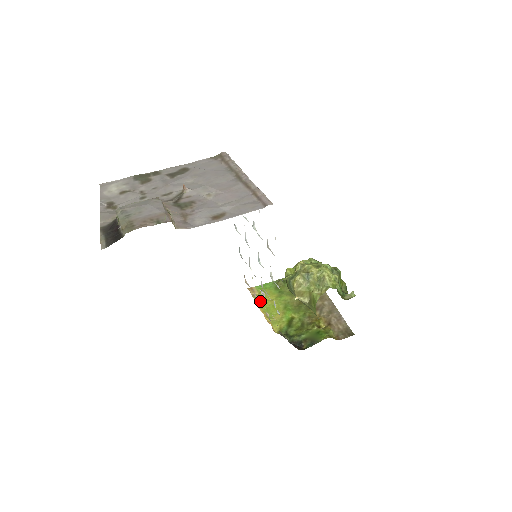
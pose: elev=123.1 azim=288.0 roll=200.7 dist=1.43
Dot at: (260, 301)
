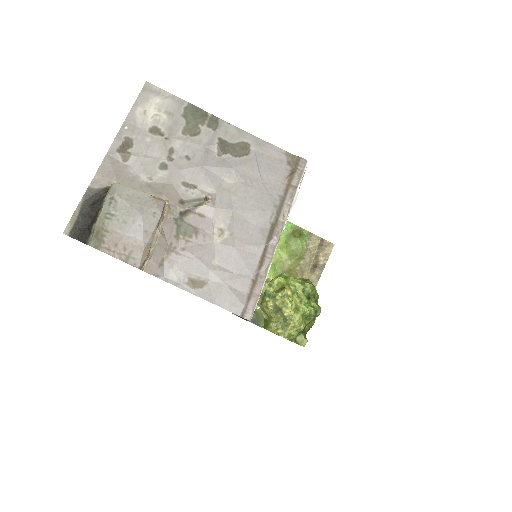
Dot at: occluded
